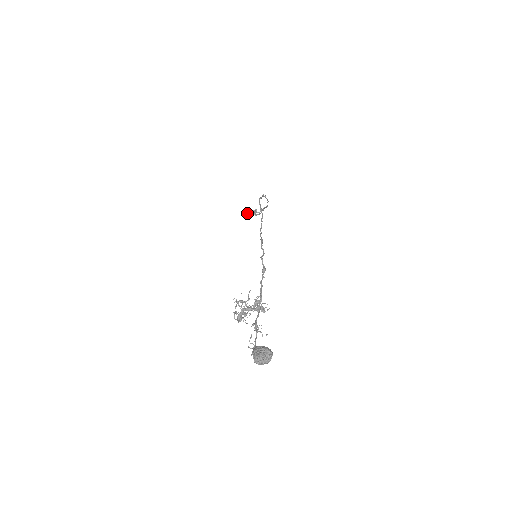
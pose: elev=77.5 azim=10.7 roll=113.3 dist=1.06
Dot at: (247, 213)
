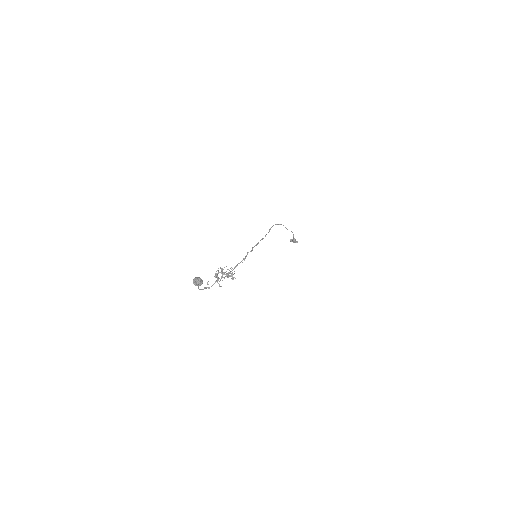
Dot at: occluded
